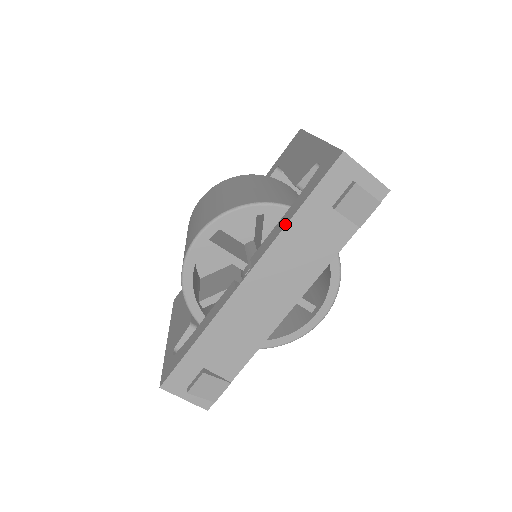
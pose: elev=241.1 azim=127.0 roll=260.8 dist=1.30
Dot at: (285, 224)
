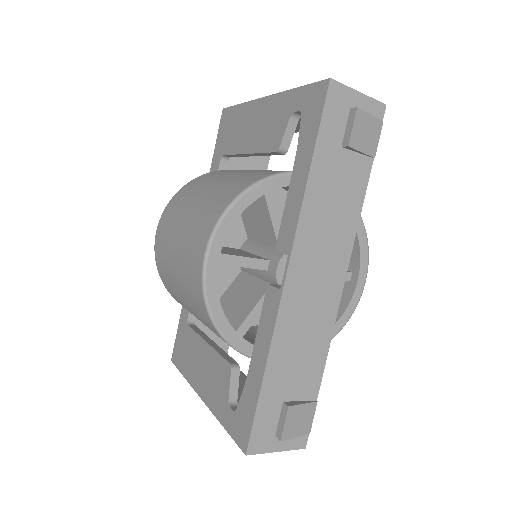
Dot at: (303, 188)
